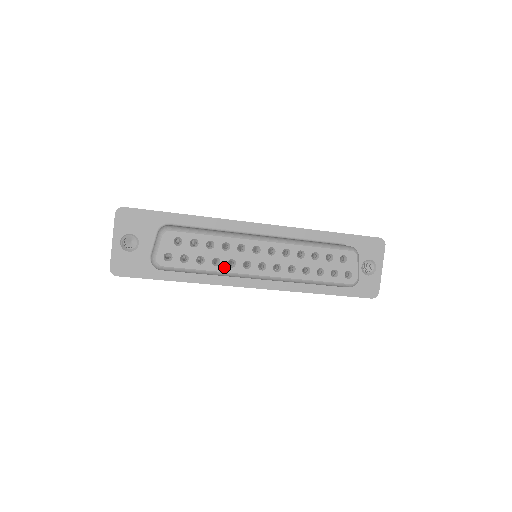
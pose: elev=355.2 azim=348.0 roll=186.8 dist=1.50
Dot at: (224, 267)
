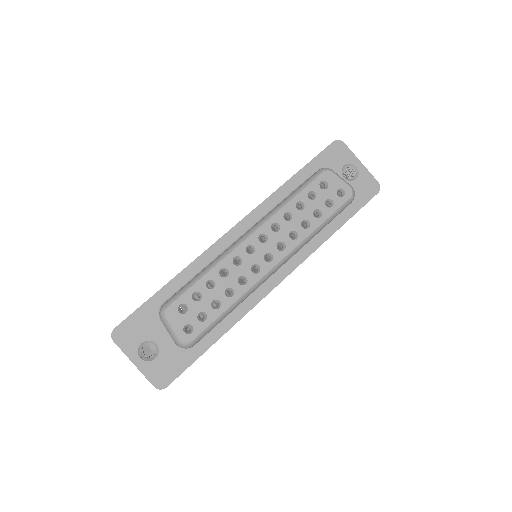
Dot at: (240, 290)
